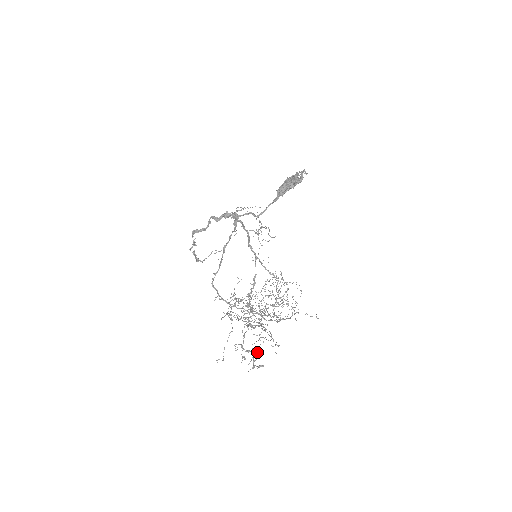
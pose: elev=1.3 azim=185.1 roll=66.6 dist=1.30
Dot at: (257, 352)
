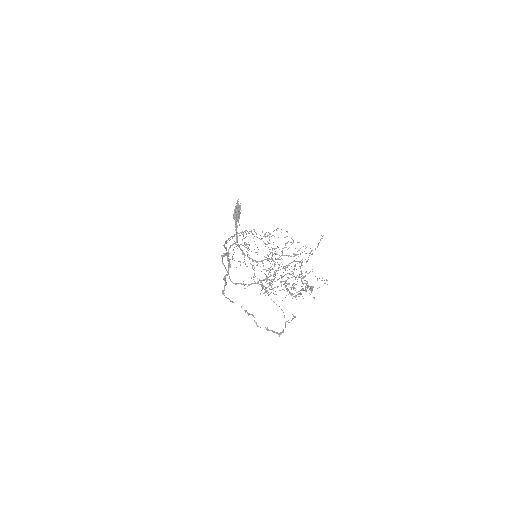
Dot at: occluded
